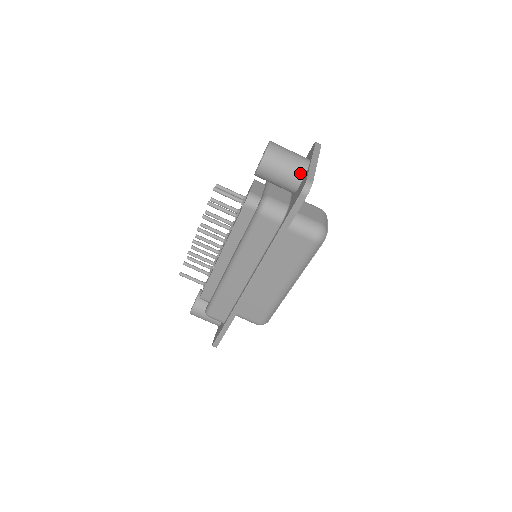
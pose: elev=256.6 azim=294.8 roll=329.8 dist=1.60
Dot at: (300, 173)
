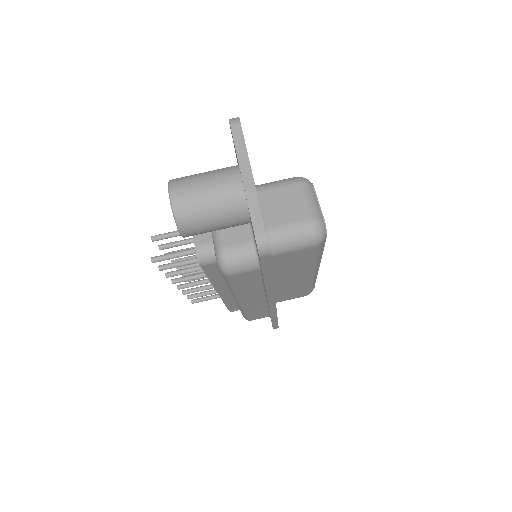
Dot at: (239, 209)
